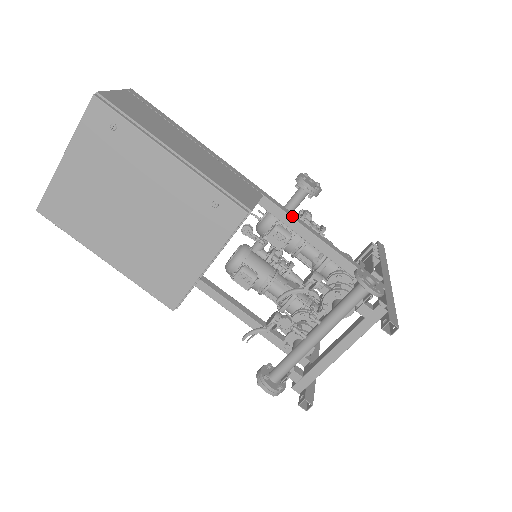
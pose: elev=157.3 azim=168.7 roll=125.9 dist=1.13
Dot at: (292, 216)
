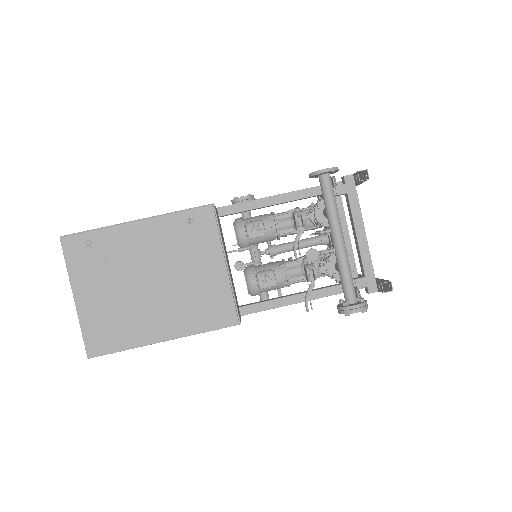
Dot at: (245, 202)
